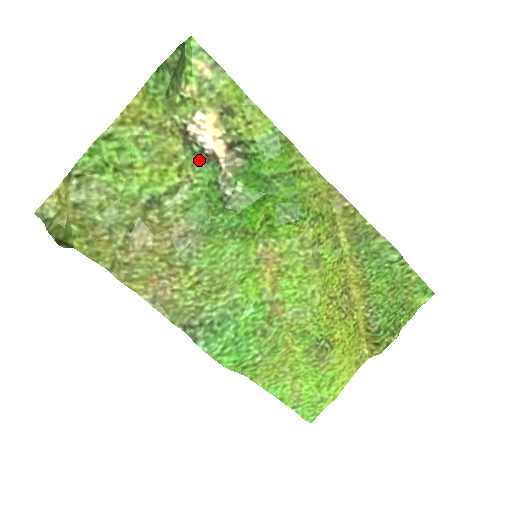
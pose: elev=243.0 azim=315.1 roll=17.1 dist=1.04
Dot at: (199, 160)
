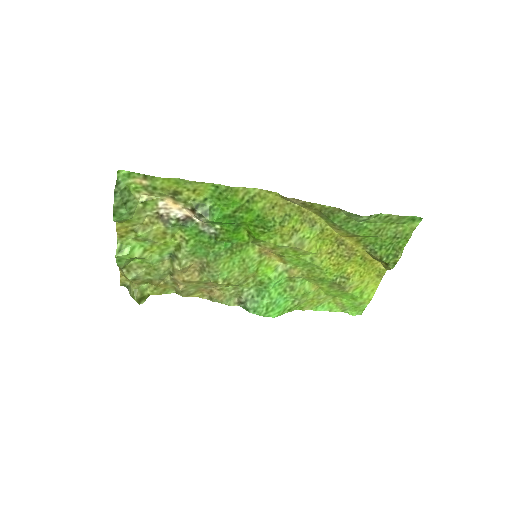
Dot at: (180, 225)
